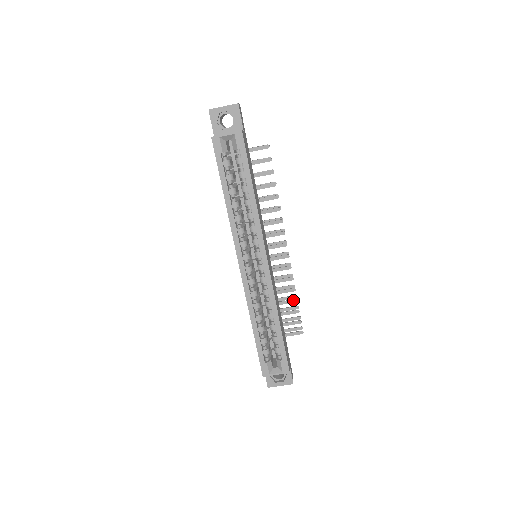
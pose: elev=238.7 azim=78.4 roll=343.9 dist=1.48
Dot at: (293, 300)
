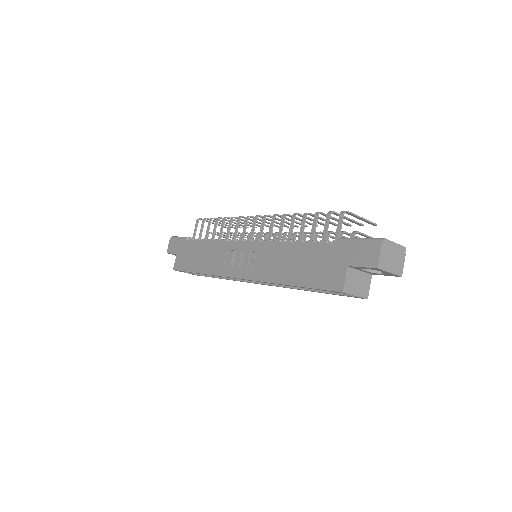
Dot at: occluded
